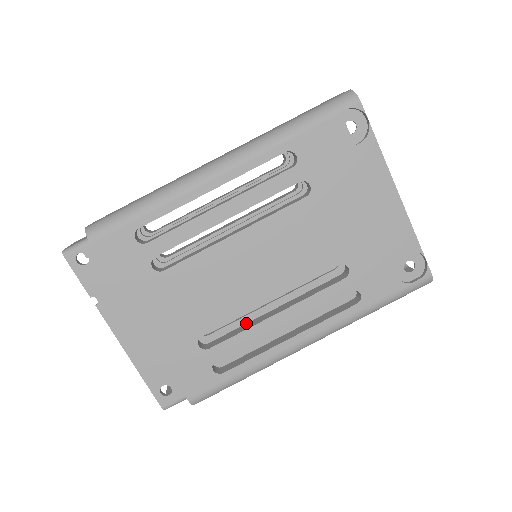
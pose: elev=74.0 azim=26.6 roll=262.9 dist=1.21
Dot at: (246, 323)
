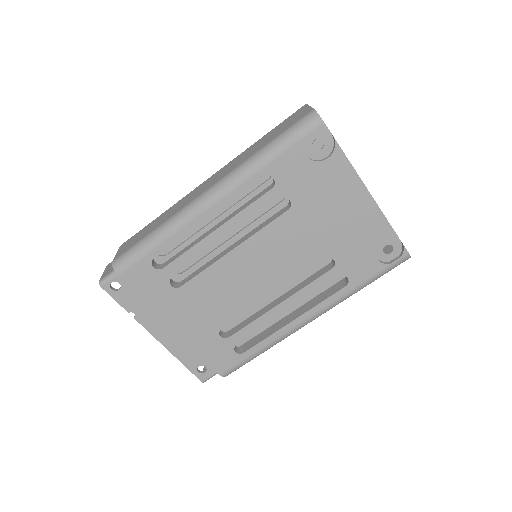
Dot at: (257, 308)
